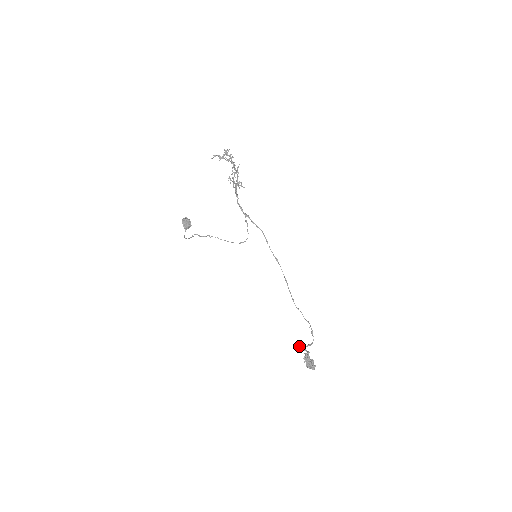
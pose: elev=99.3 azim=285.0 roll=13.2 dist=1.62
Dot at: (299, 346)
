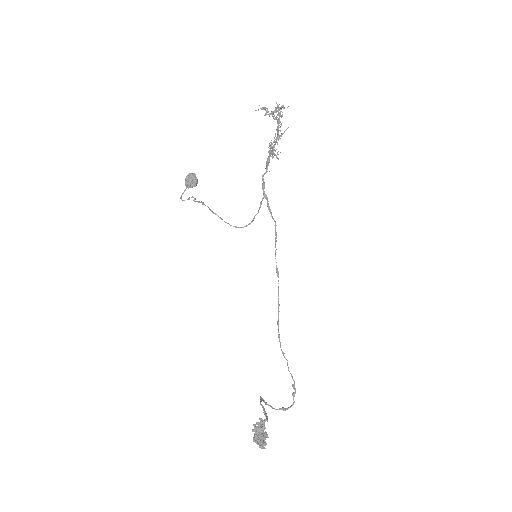
Dot at: (261, 404)
